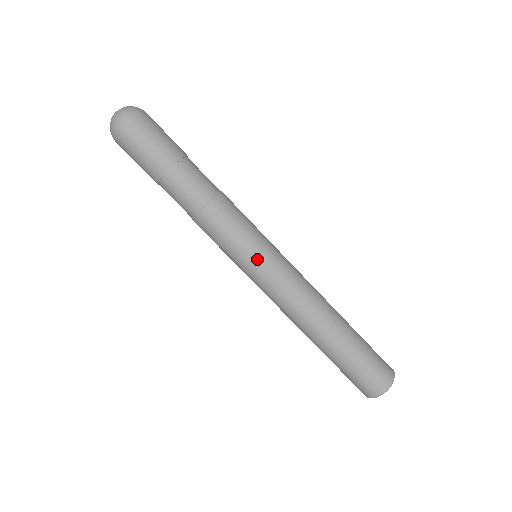
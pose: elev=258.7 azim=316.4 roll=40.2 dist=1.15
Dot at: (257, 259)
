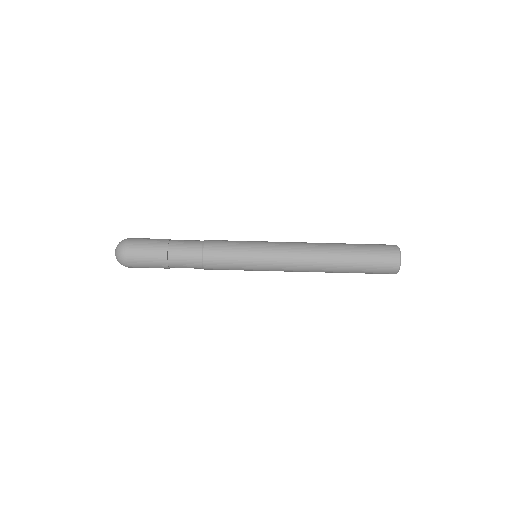
Dot at: (256, 249)
